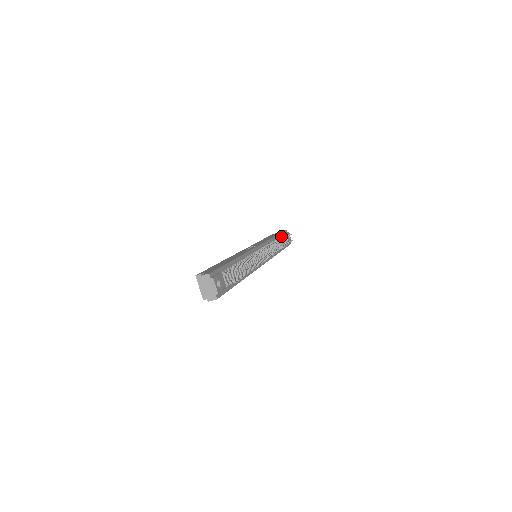
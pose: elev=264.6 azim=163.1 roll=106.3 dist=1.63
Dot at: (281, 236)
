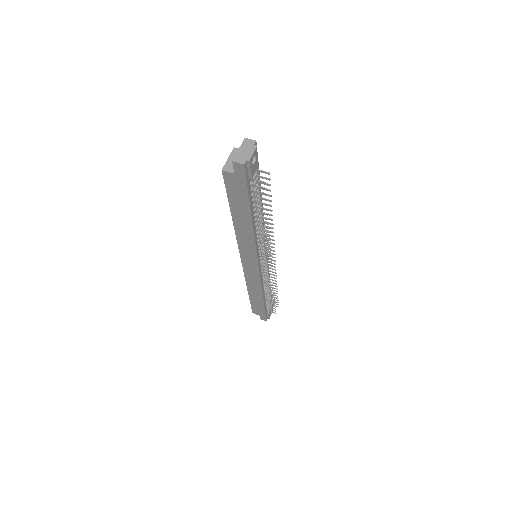
Dot at: occluded
